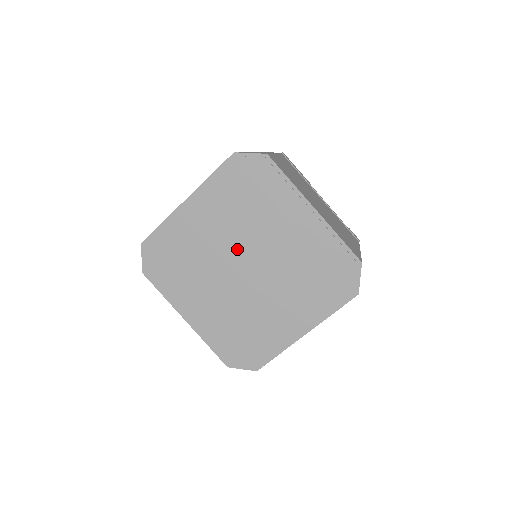
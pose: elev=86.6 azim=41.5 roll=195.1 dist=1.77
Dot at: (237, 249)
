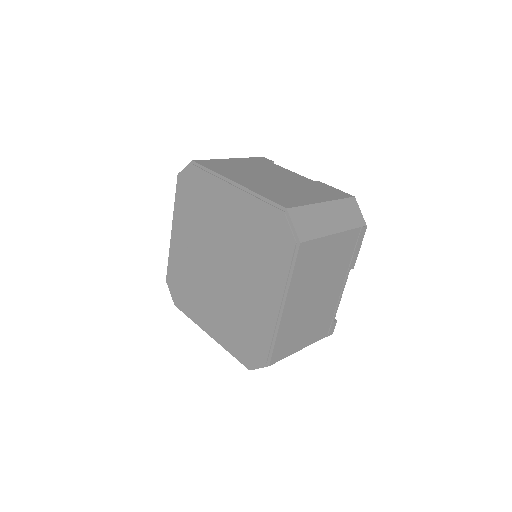
Dot at: (227, 251)
